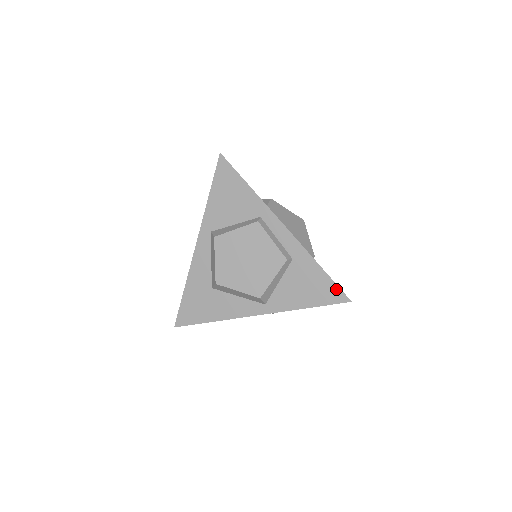
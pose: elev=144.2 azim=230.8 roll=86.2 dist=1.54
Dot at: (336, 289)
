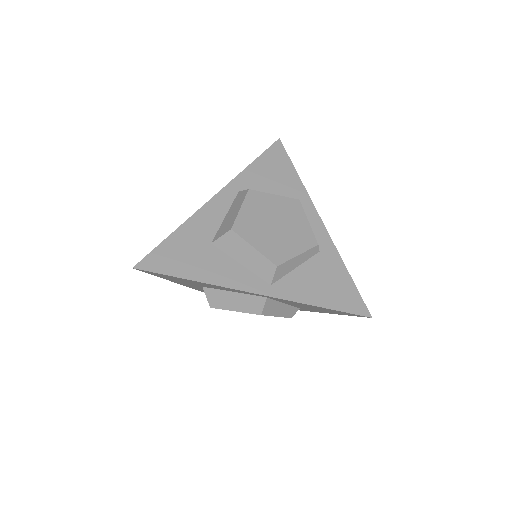
Dot at: (358, 298)
